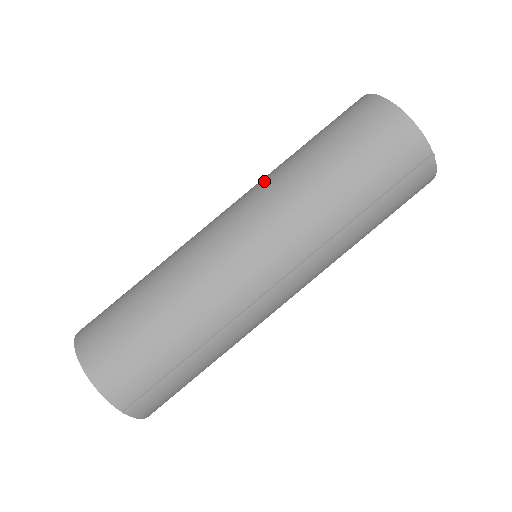
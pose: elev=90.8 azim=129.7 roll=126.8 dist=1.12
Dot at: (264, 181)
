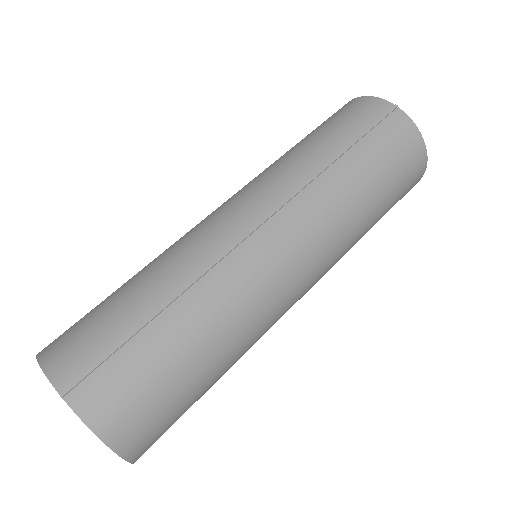
Dot at: occluded
